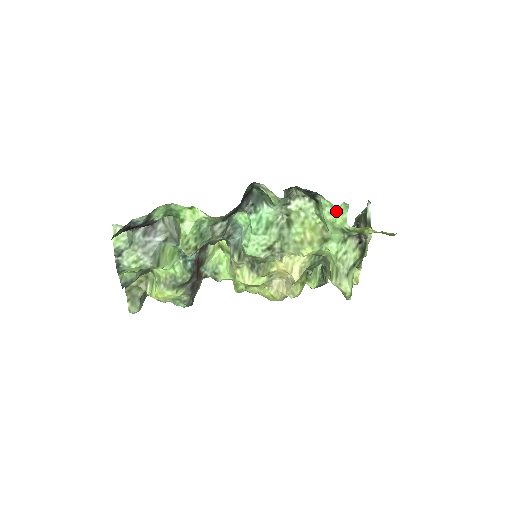
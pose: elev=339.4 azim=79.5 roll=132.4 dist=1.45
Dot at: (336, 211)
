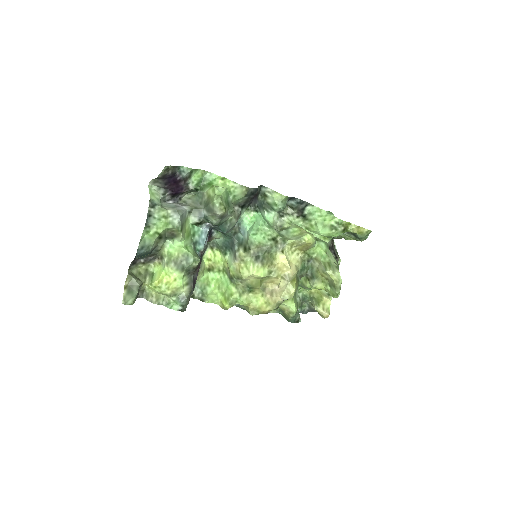
Dot at: (324, 214)
